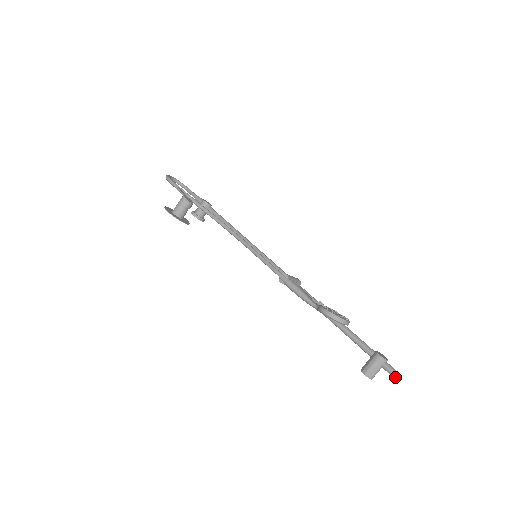
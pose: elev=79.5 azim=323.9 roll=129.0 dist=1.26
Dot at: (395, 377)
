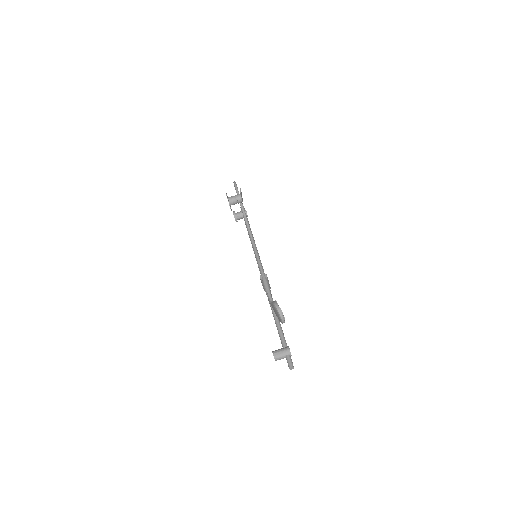
Dot at: (290, 365)
